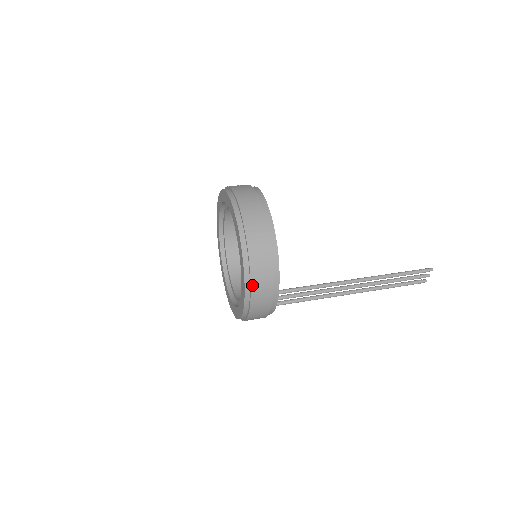
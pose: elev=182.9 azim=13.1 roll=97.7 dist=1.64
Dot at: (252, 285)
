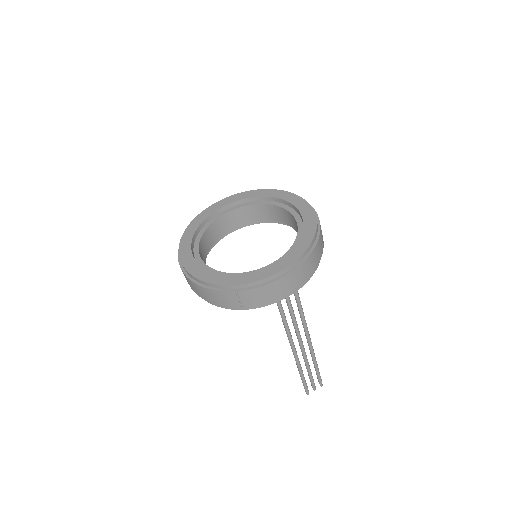
Dot at: (307, 259)
